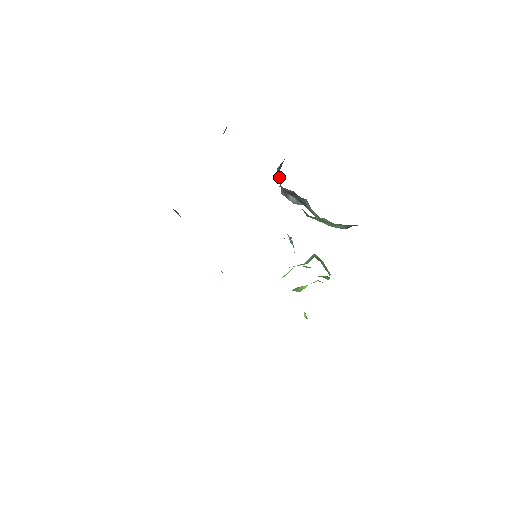
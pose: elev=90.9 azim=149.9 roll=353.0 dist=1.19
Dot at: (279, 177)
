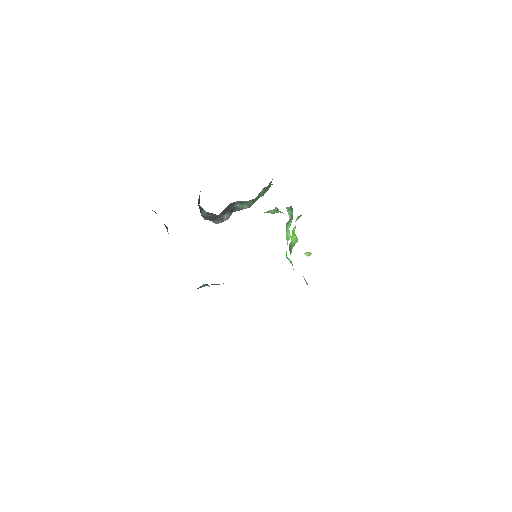
Dot at: (210, 214)
